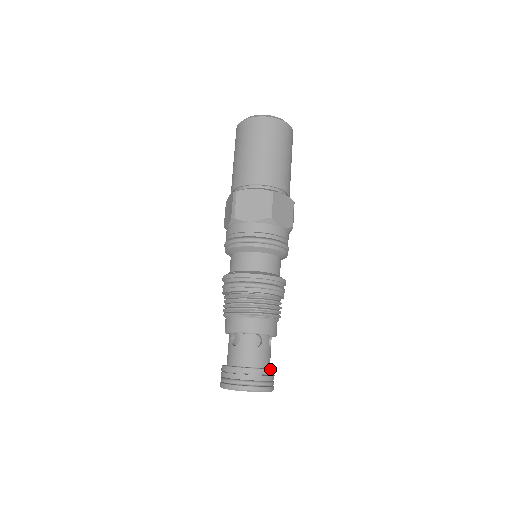
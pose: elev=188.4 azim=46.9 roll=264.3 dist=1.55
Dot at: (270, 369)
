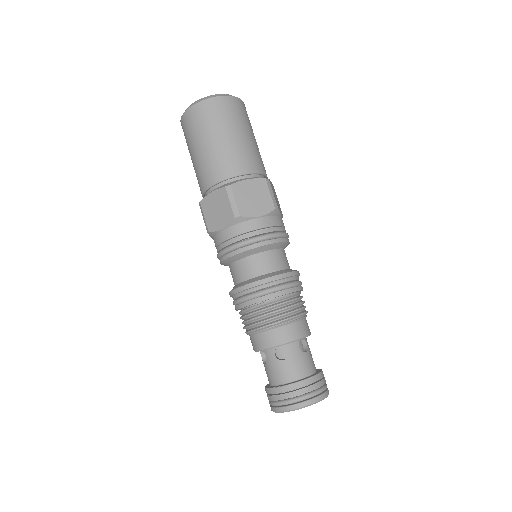
Dot at: (309, 378)
